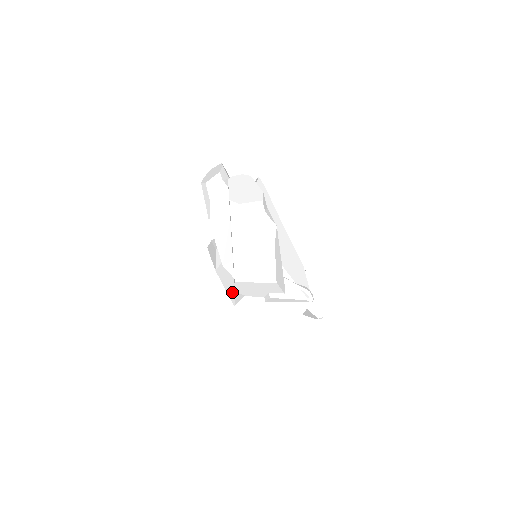
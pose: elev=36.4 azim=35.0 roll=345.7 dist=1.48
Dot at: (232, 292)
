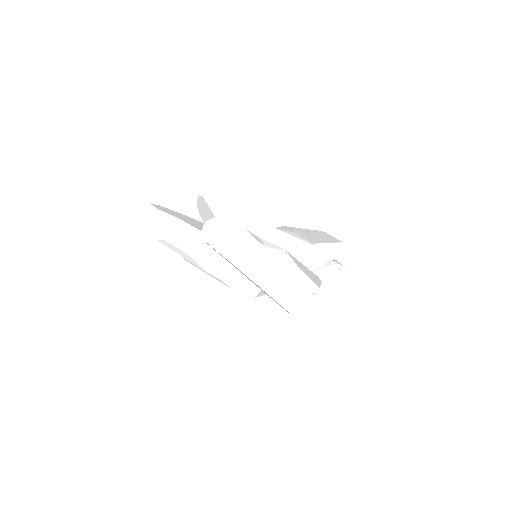
Dot at: (273, 304)
